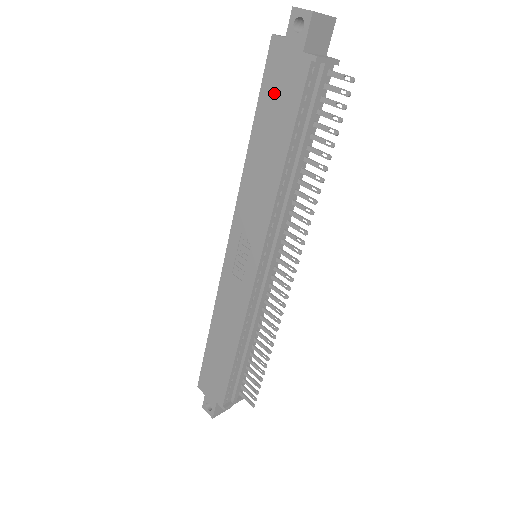
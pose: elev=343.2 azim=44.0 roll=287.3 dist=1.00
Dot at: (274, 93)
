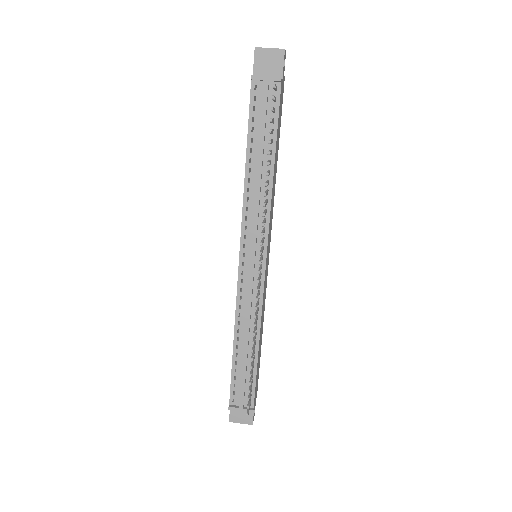
Dot at: occluded
